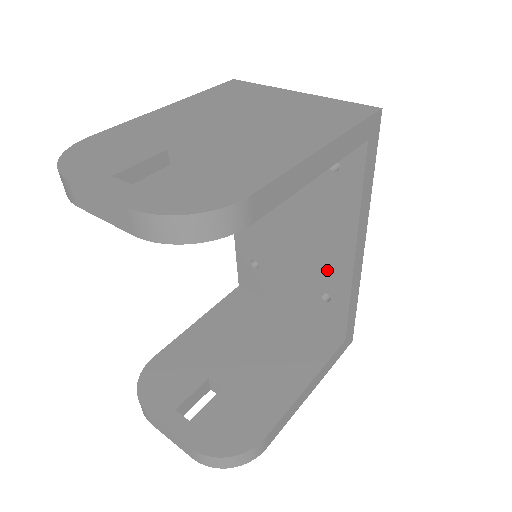
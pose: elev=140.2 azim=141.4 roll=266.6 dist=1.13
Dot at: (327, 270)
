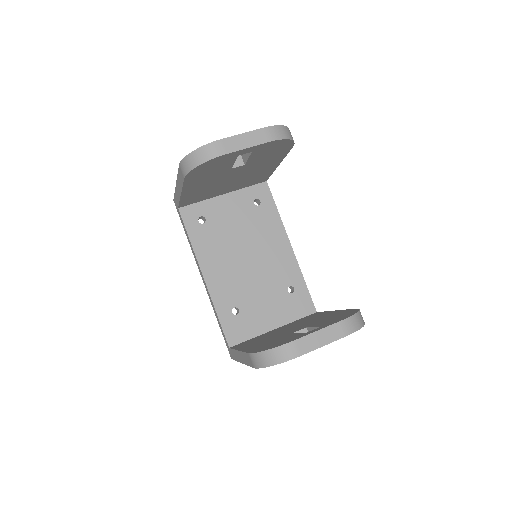
Dot at: (282, 268)
